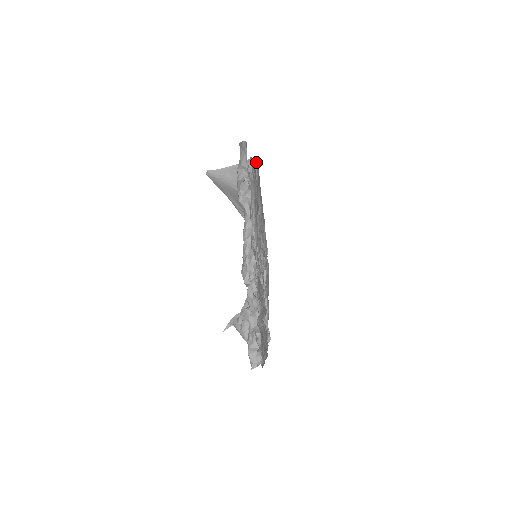
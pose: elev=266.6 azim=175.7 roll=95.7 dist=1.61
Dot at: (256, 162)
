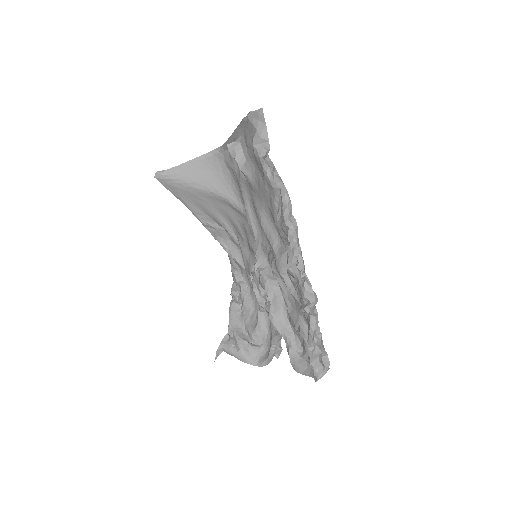
Dot at: occluded
